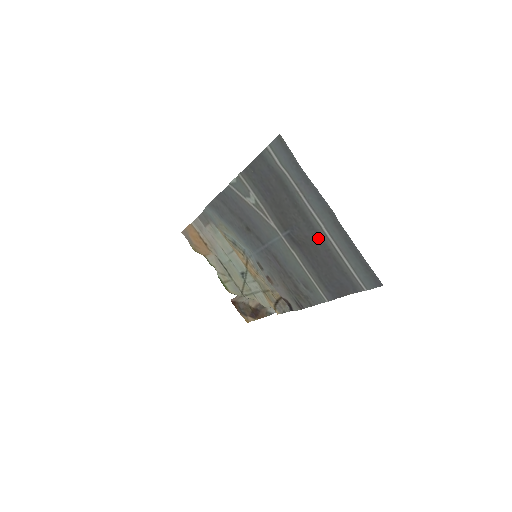
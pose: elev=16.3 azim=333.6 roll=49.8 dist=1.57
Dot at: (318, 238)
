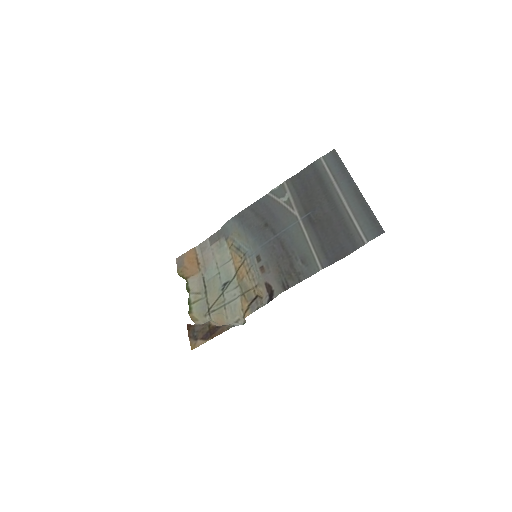
Dot at: (336, 212)
